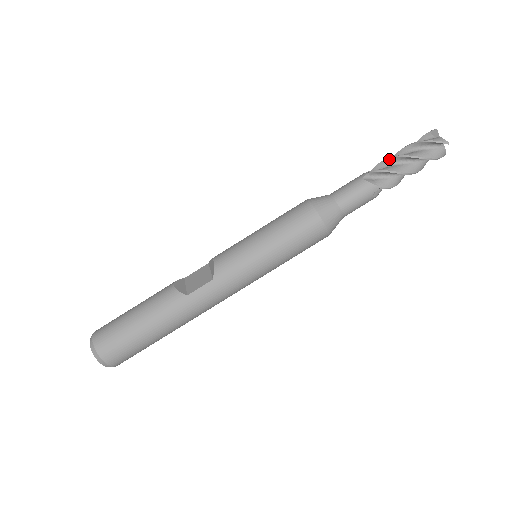
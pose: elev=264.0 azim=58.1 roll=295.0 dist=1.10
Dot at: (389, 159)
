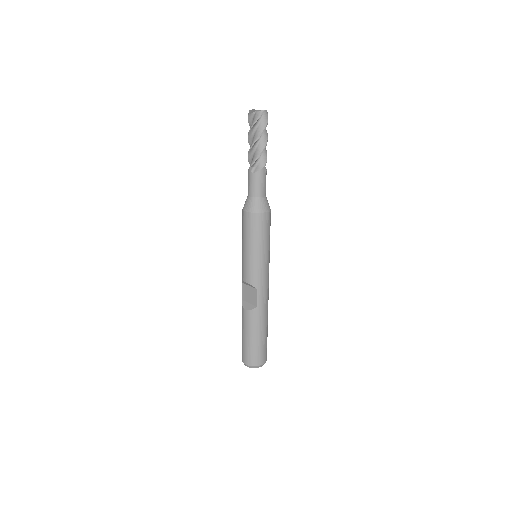
Dot at: (250, 150)
